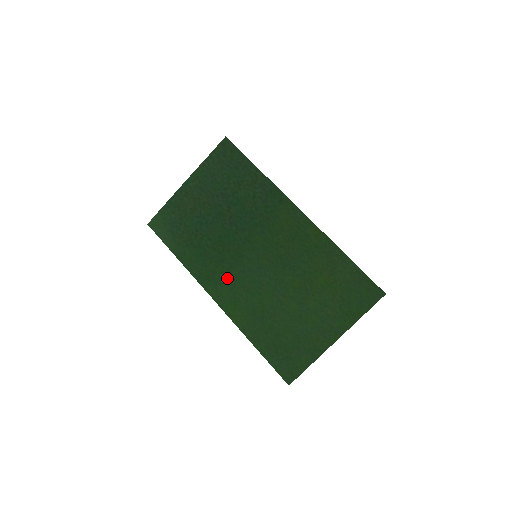
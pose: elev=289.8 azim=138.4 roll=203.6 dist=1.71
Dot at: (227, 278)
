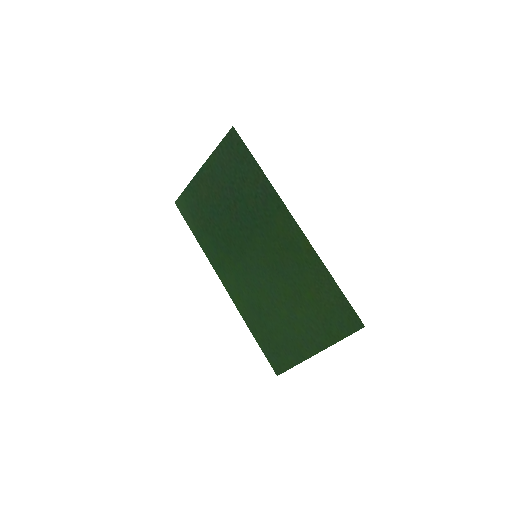
Dot at: (233, 269)
